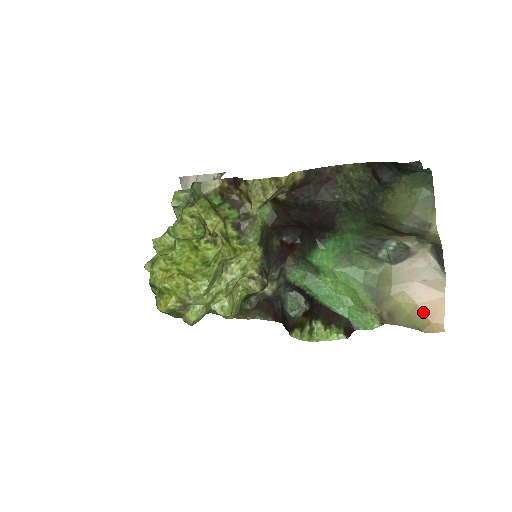
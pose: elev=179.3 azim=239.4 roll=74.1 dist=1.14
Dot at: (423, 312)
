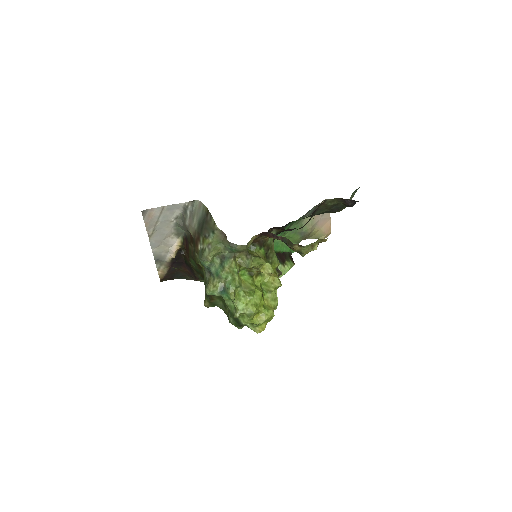
Dot at: (323, 232)
